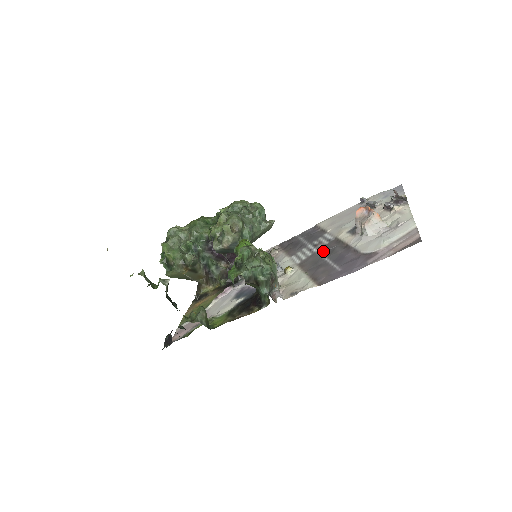
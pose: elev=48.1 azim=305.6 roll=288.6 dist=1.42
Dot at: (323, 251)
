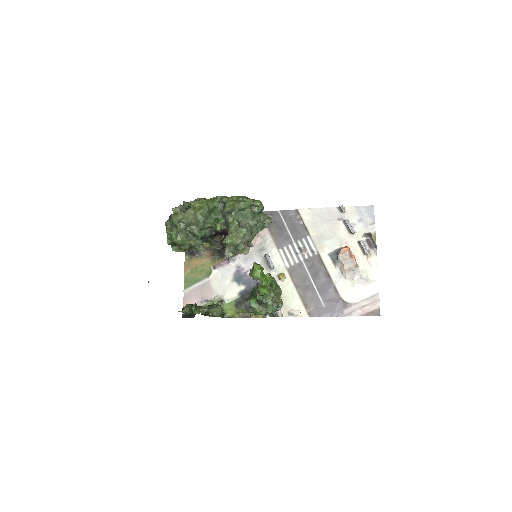
Dot at: (309, 267)
